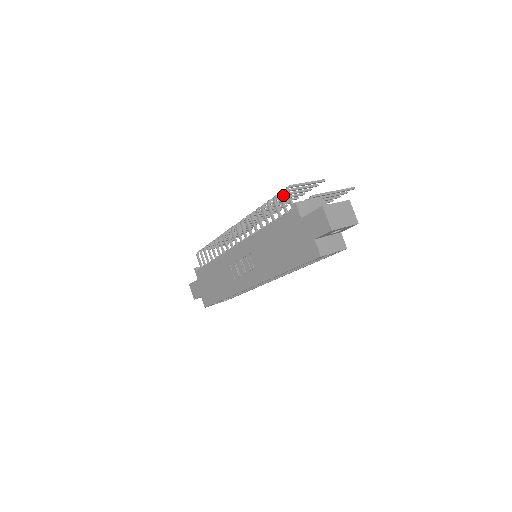
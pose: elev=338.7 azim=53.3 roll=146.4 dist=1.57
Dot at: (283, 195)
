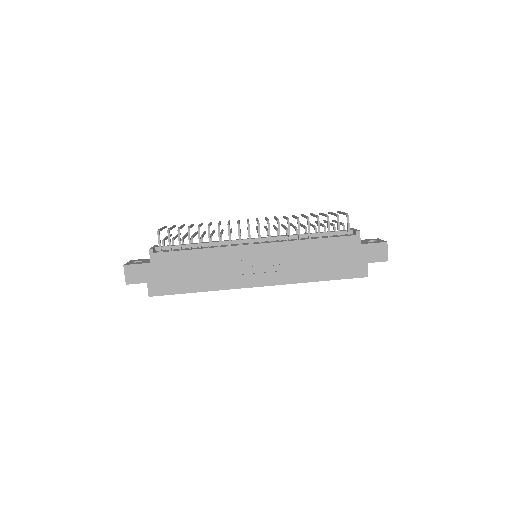
Dot at: occluded
